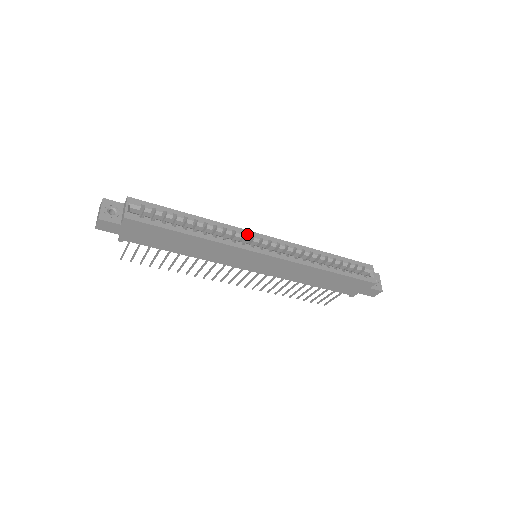
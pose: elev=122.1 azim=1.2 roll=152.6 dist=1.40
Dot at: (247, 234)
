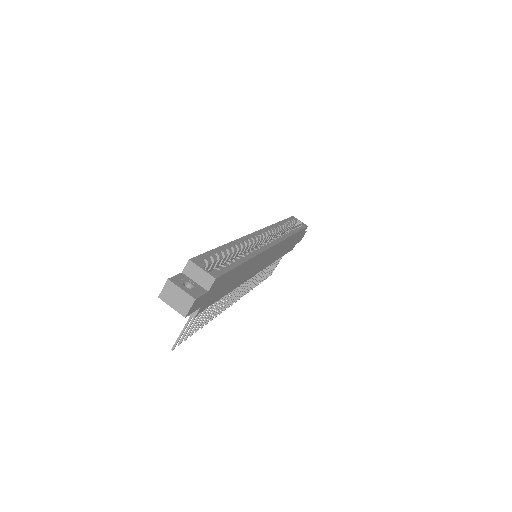
Dot at: (253, 237)
